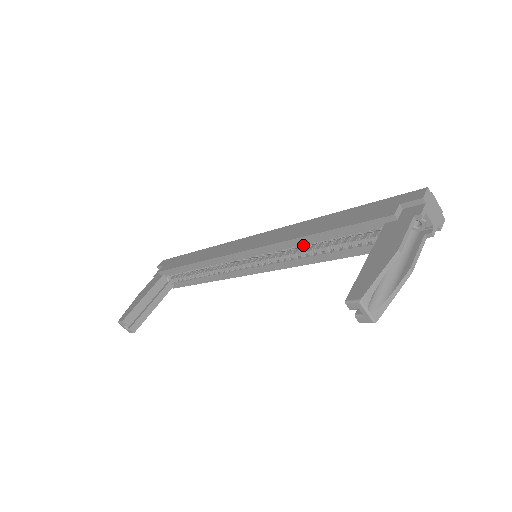
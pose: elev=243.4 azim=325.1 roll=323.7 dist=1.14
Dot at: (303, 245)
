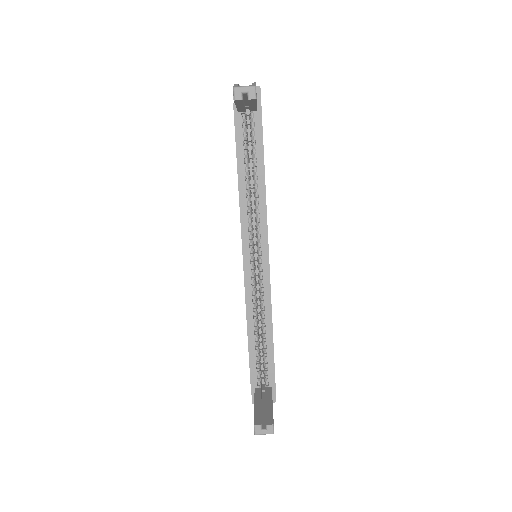
Dot at: (246, 191)
